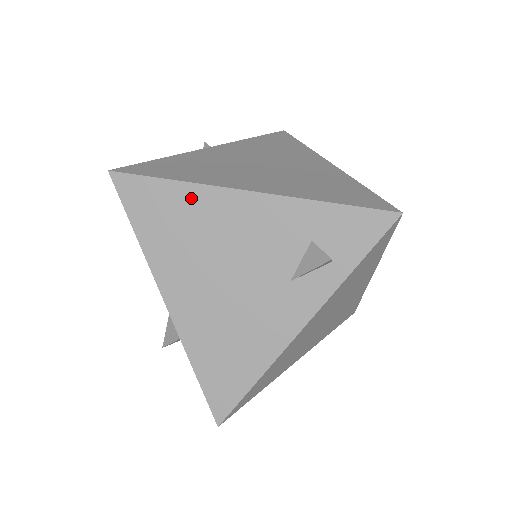
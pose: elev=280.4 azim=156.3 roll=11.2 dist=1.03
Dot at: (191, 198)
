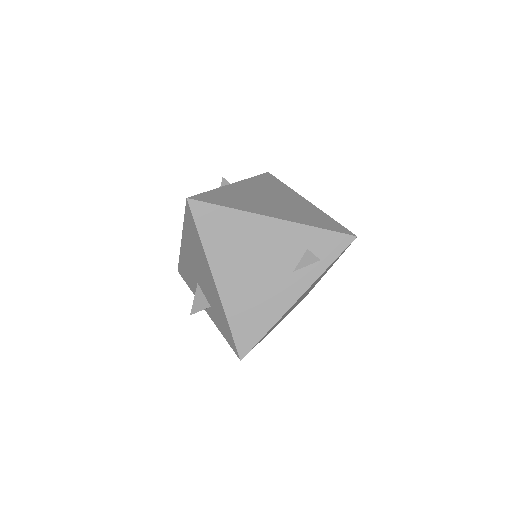
Dot at: (238, 219)
